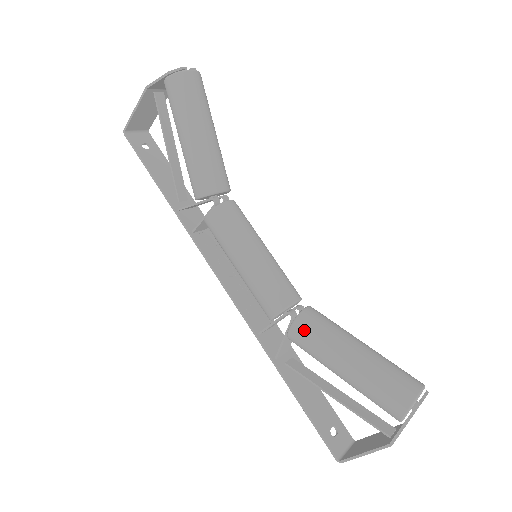
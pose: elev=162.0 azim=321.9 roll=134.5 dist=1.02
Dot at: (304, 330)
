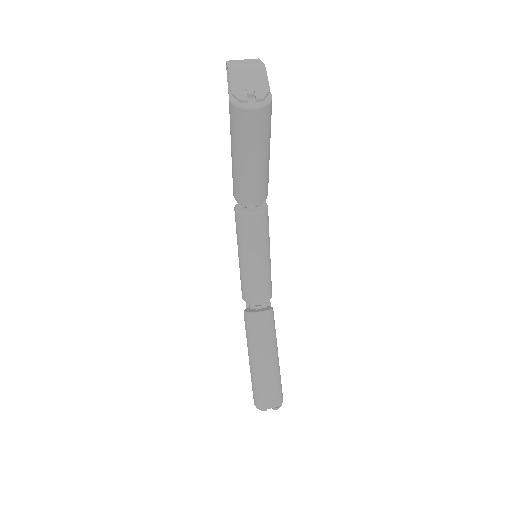
Dot at: (246, 323)
